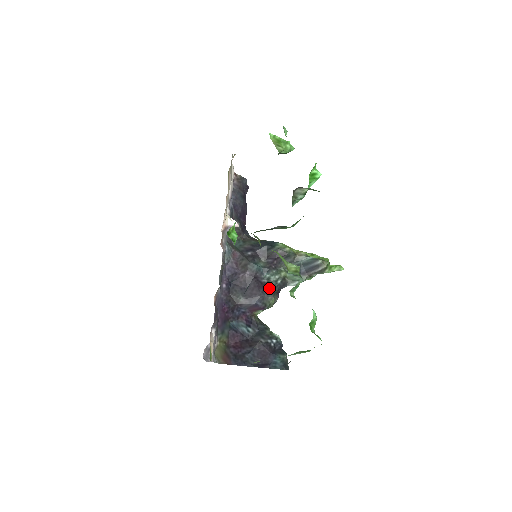
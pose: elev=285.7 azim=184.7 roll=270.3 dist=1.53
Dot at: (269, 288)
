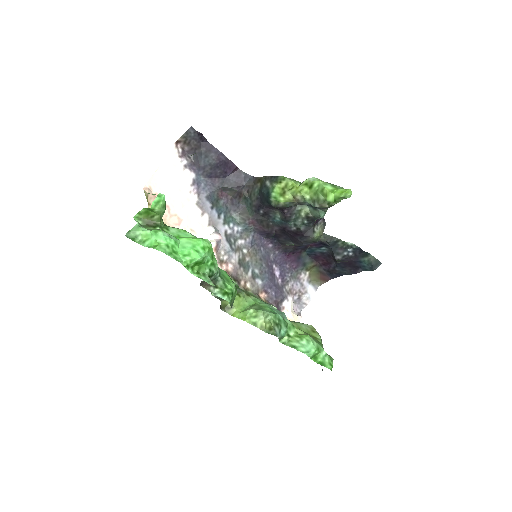
Dot at: (302, 234)
